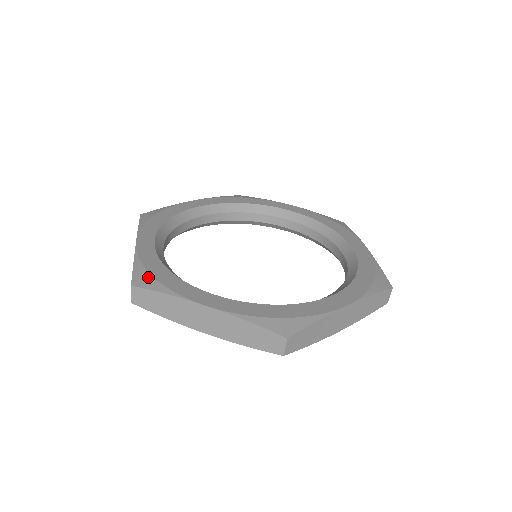
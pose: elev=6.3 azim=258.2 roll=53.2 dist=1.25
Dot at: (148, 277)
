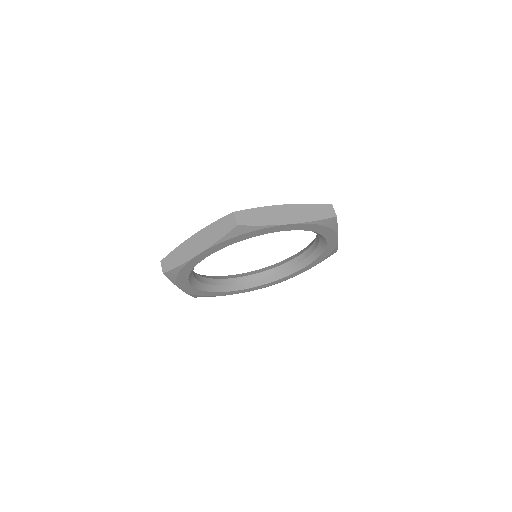
Dot at: occluded
